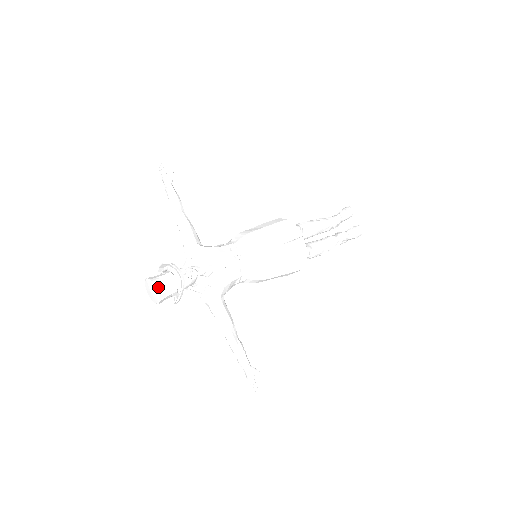
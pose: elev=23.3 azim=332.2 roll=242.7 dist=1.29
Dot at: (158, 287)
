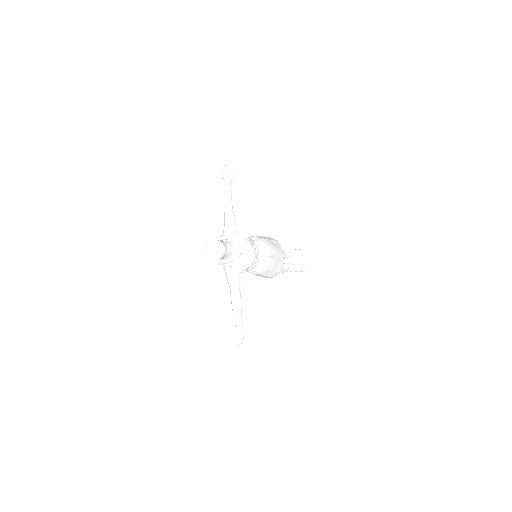
Dot at: (226, 249)
